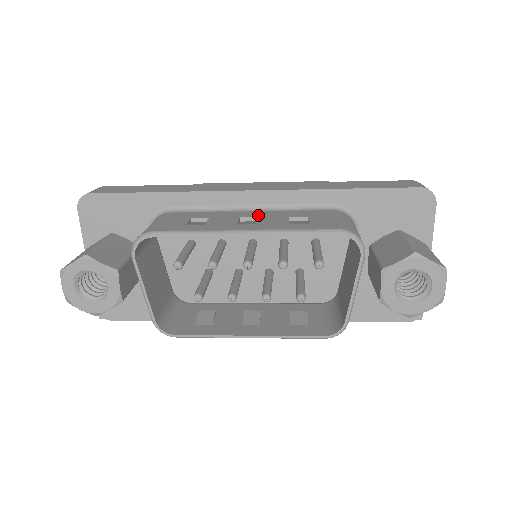
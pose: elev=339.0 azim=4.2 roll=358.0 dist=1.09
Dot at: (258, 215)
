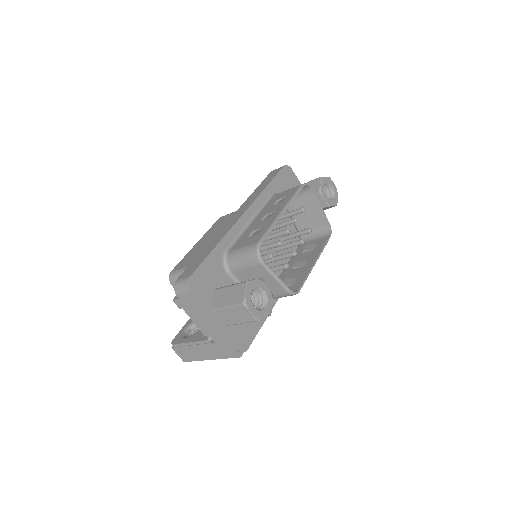
Dot at: (262, 216)
